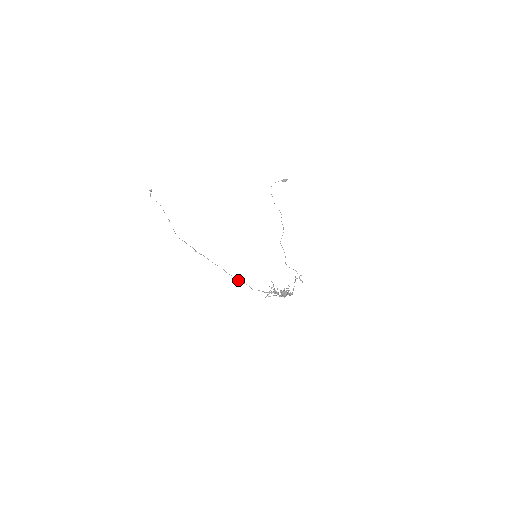
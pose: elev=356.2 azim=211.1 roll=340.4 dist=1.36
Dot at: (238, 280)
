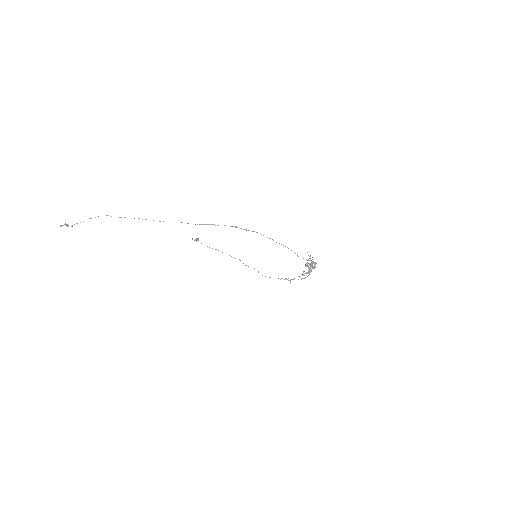
Dot at: occluded
